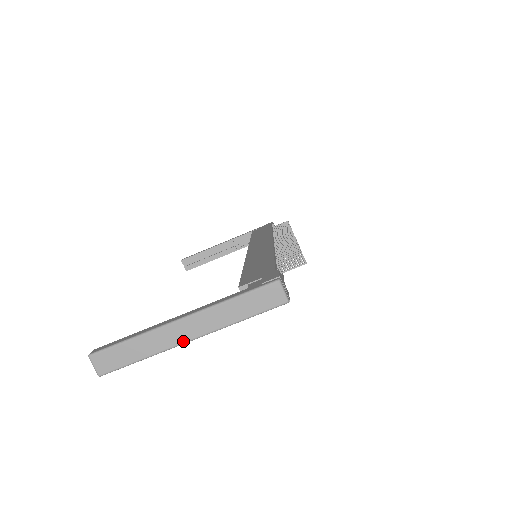
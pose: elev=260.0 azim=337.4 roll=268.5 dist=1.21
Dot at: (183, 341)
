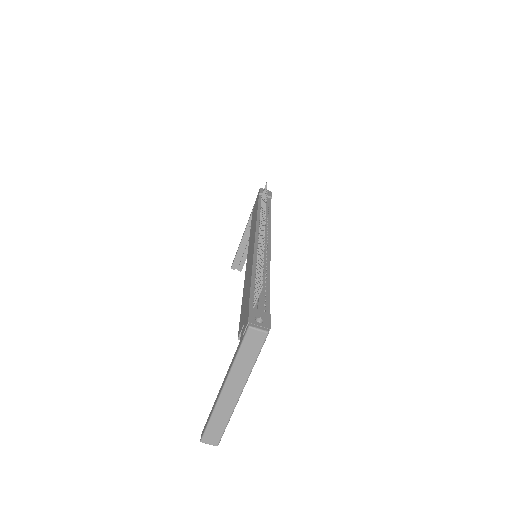
Dot at: (237, 398)
